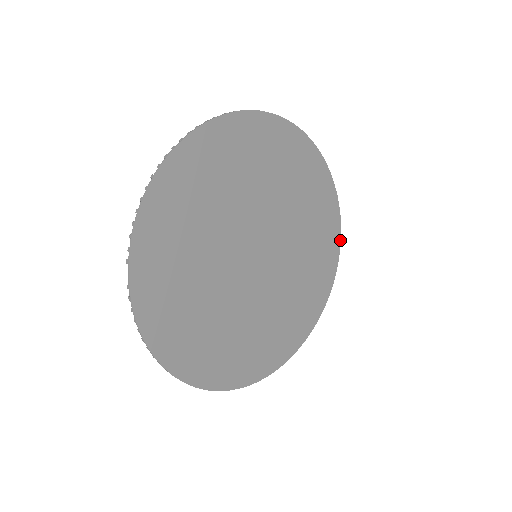
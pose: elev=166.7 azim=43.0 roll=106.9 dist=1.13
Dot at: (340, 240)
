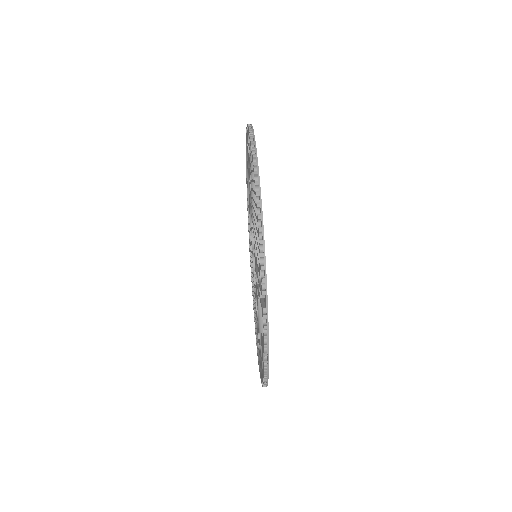
Dot at: occluded
